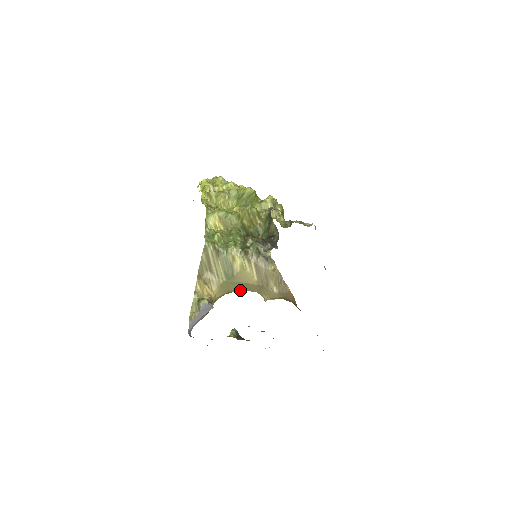
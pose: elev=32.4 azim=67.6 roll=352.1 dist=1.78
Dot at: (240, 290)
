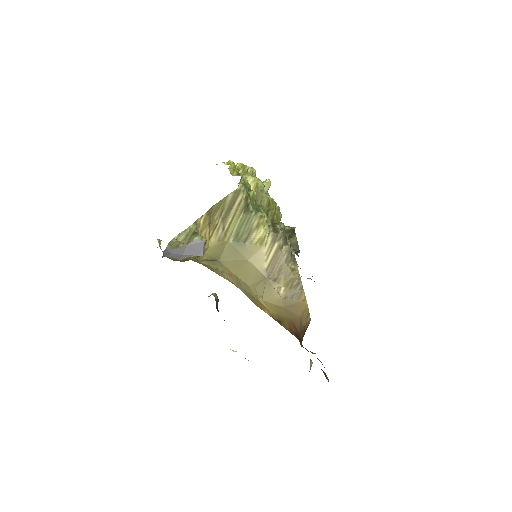
Dot at: (232, 268)
